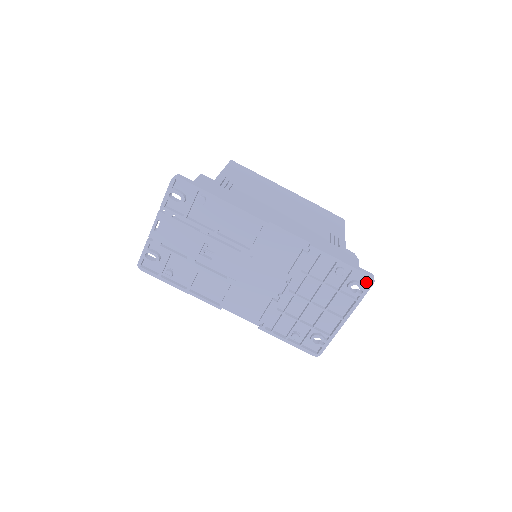
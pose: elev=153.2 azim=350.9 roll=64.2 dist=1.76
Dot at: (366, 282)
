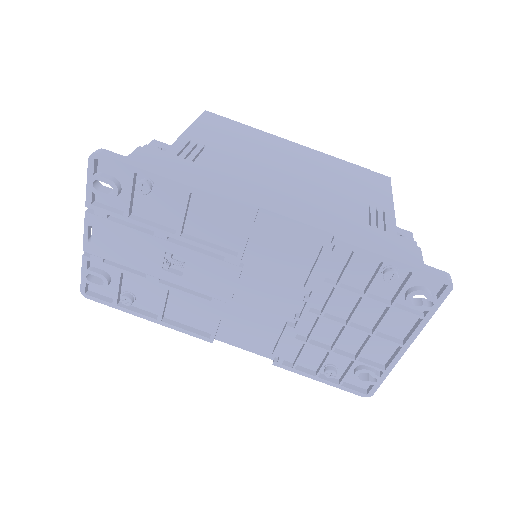
Dot at: (437, 287)
